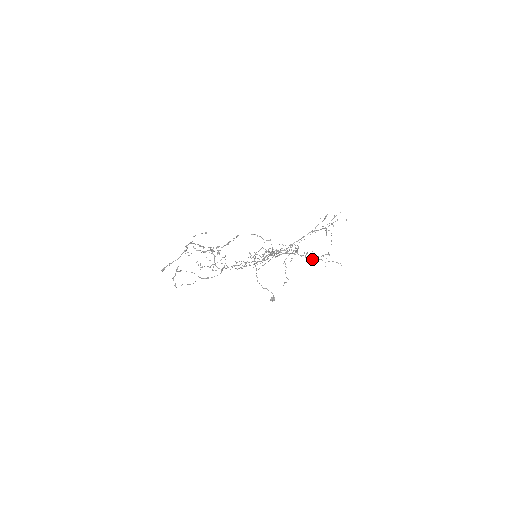
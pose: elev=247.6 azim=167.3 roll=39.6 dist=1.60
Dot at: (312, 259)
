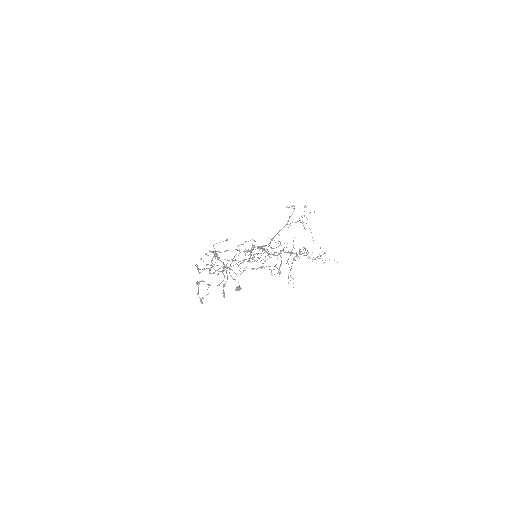
Dot at: (315, 259)
